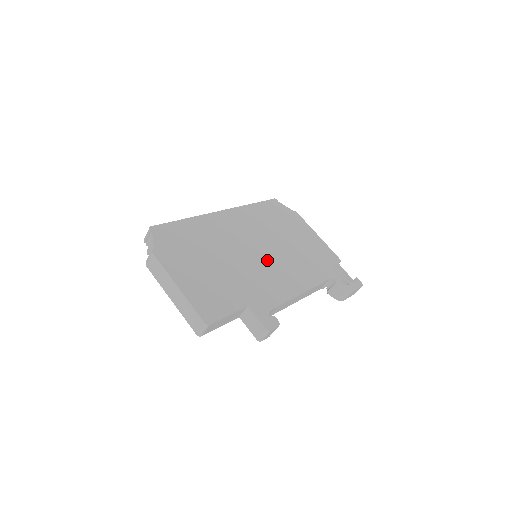
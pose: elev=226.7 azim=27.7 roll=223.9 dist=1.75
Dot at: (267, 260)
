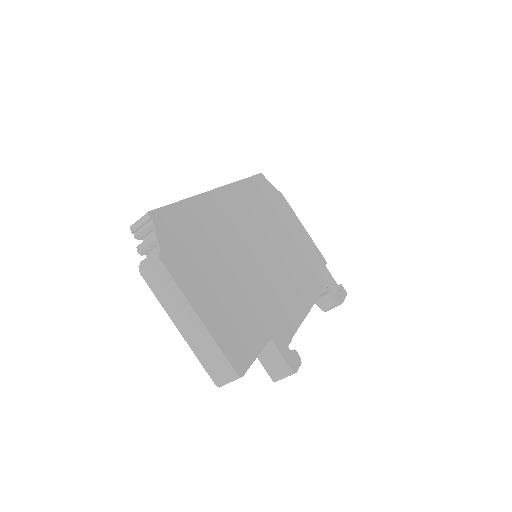
Dot at: (273, 265)
